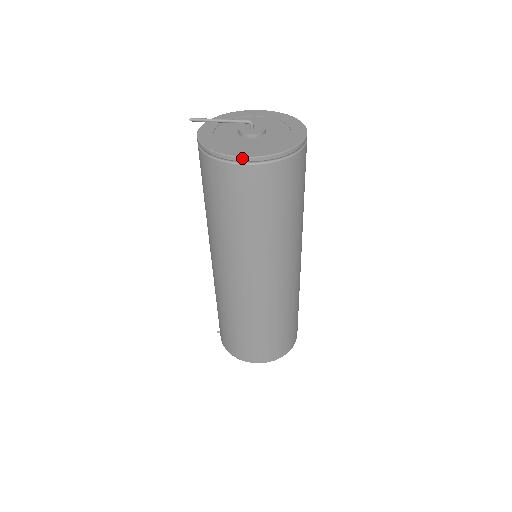
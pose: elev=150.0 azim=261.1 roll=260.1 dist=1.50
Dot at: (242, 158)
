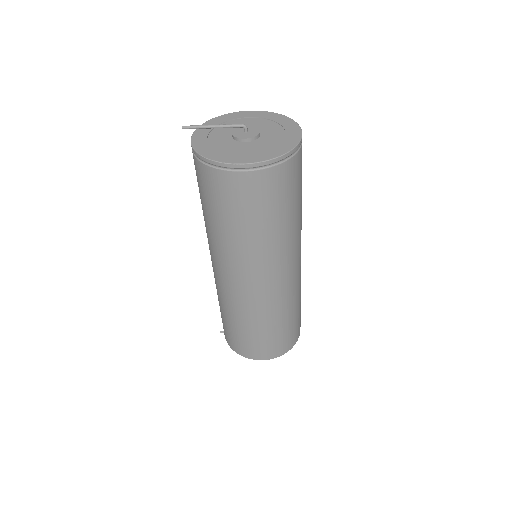
Dot at: (241, 165)
